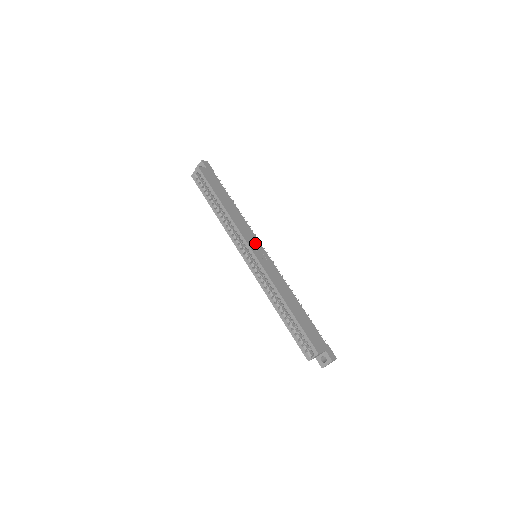
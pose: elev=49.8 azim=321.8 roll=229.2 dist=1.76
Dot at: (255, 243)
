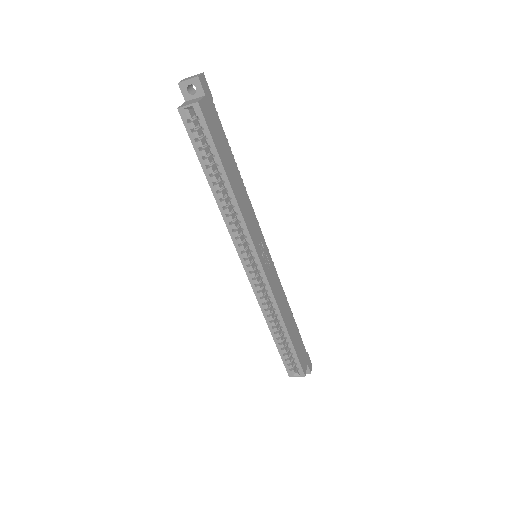
Dot at: (260, 240)
